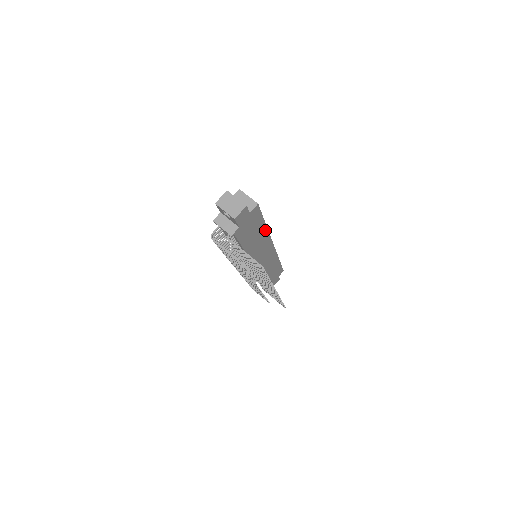
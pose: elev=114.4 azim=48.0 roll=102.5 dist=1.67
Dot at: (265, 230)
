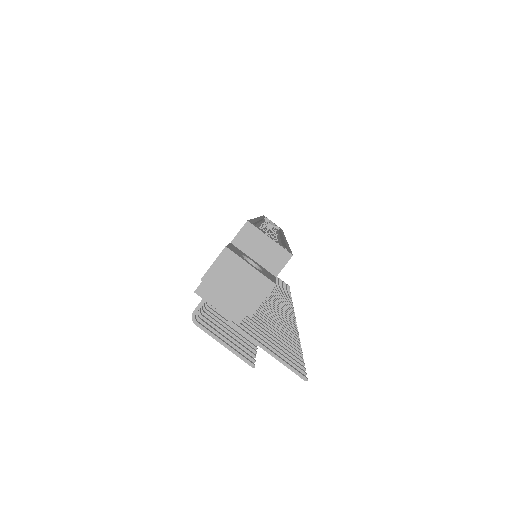
Dot at: occluded
